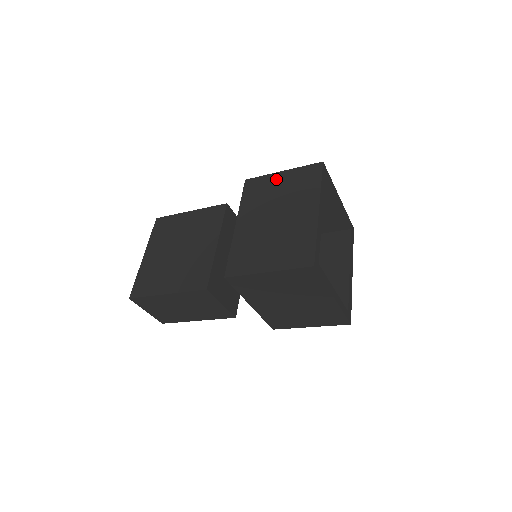
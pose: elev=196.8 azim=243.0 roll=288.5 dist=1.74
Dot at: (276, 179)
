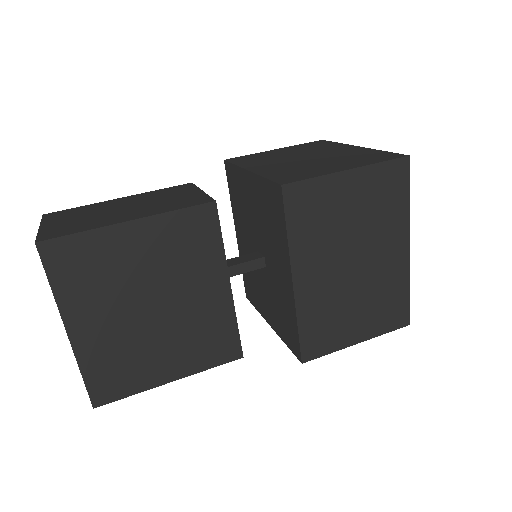
Dot at: (341, 188)
